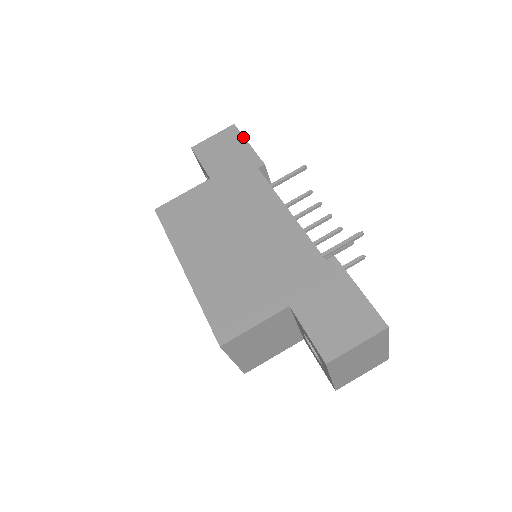
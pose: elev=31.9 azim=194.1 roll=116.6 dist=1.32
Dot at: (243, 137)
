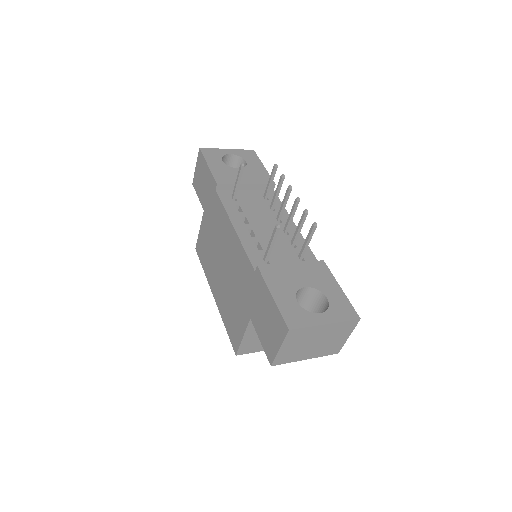
Dot at: (205, 160)
